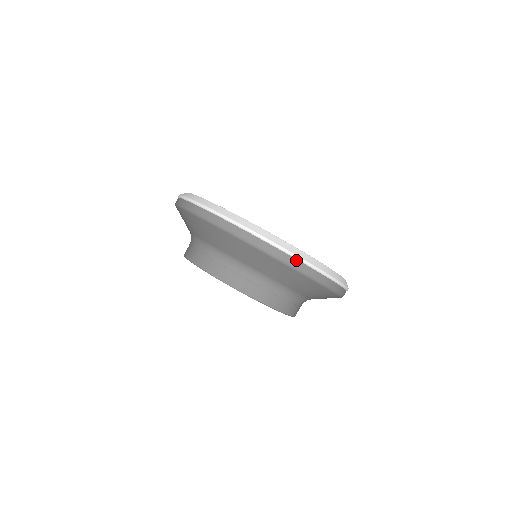
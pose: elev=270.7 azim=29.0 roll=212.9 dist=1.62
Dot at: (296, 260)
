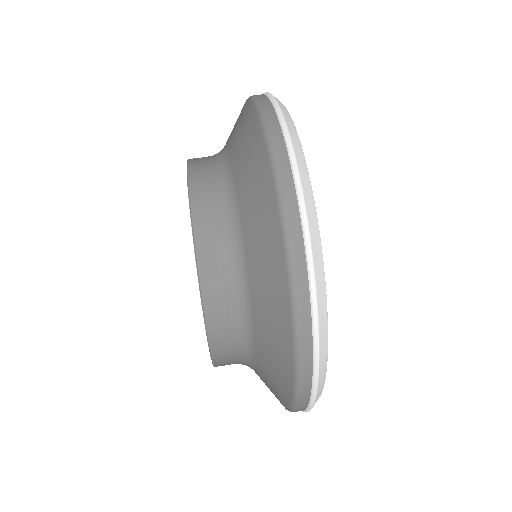
Dot at: occluded
